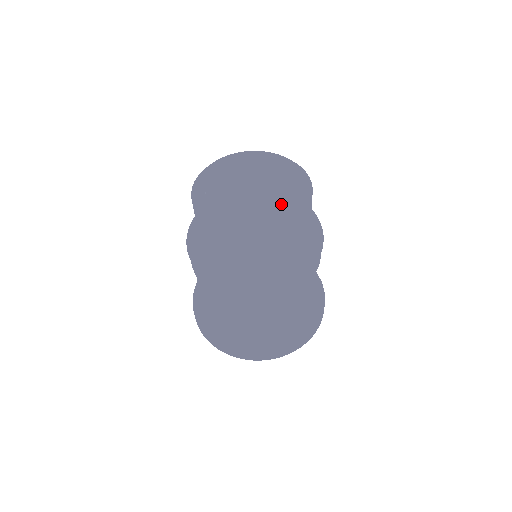
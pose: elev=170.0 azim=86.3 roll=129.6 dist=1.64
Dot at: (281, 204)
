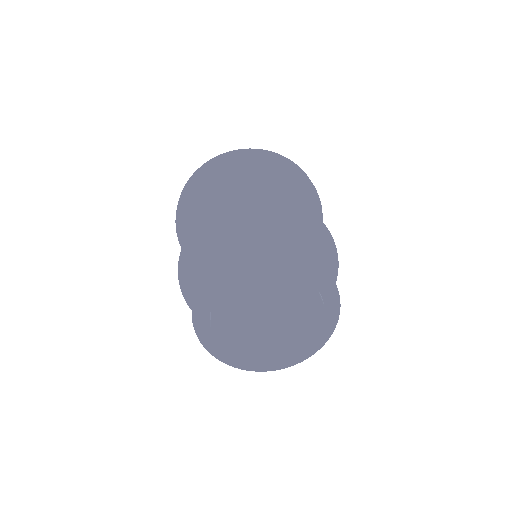
Dot at: occluded
